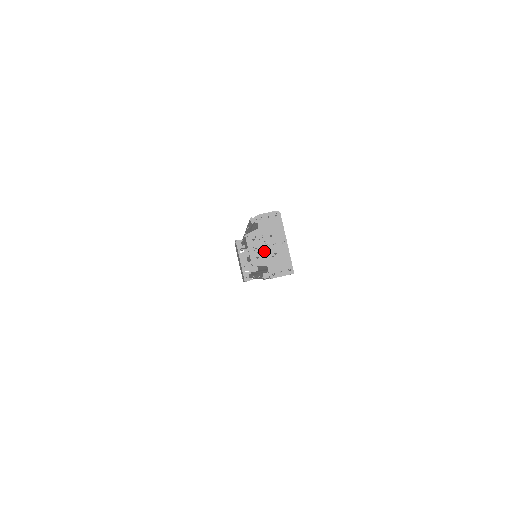
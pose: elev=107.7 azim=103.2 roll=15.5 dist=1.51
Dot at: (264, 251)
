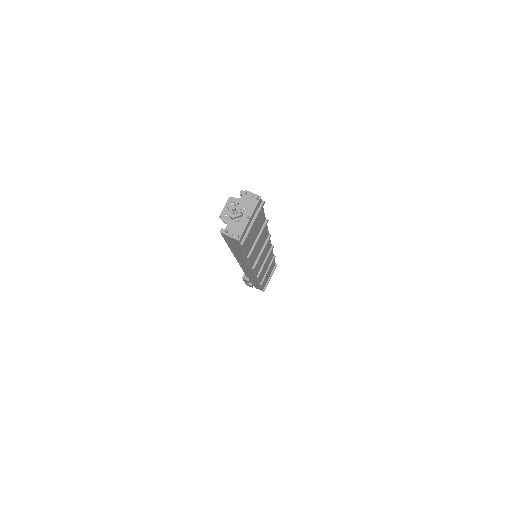
Dot at: (232, 213)
